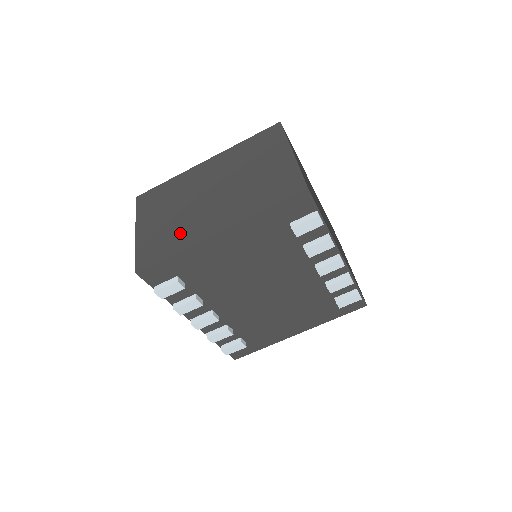
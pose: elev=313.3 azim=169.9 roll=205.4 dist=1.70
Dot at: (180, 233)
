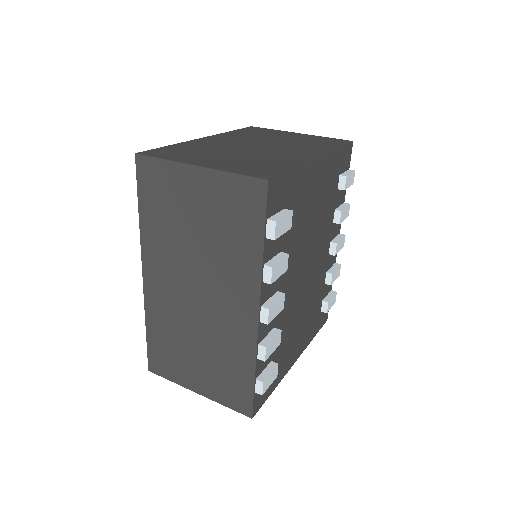
Dot at: (273, 160)
